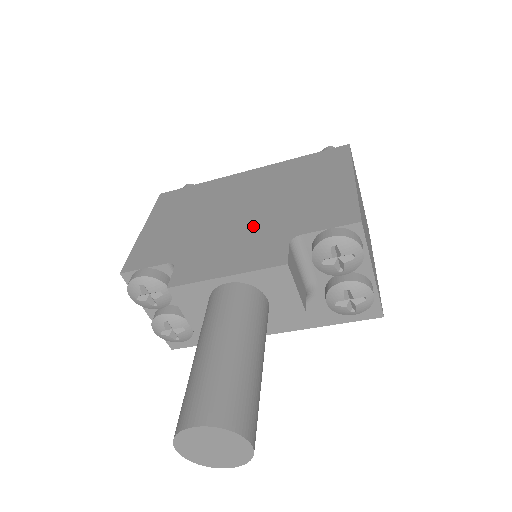
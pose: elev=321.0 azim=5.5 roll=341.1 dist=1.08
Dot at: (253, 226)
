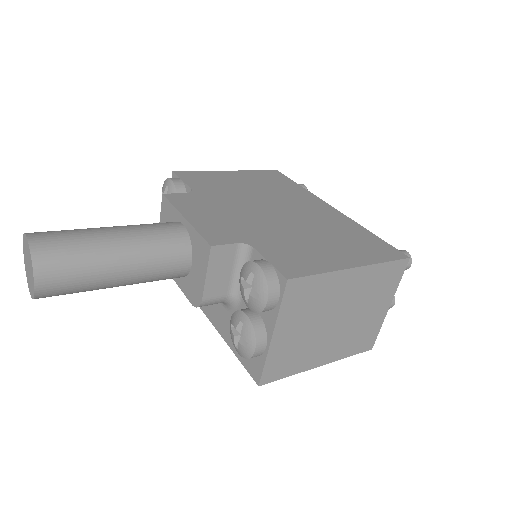
Dot at: (254, 221)
